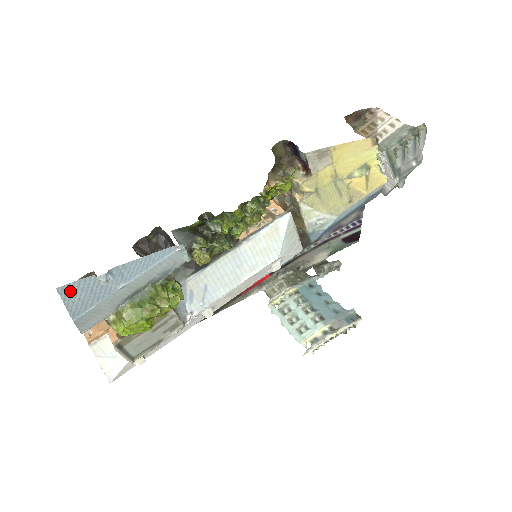
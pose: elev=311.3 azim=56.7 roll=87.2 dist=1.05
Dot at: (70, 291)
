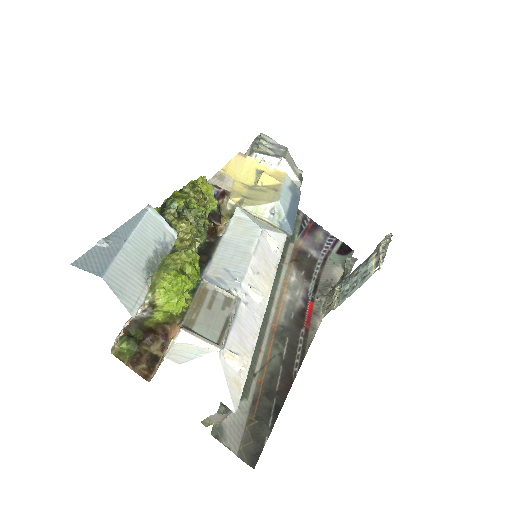
Dot at: (84, 262)
